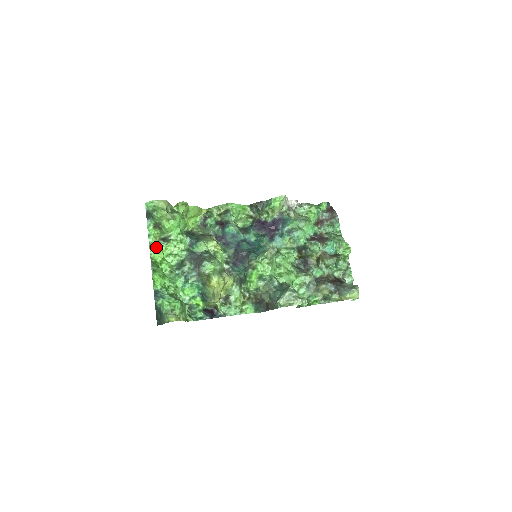
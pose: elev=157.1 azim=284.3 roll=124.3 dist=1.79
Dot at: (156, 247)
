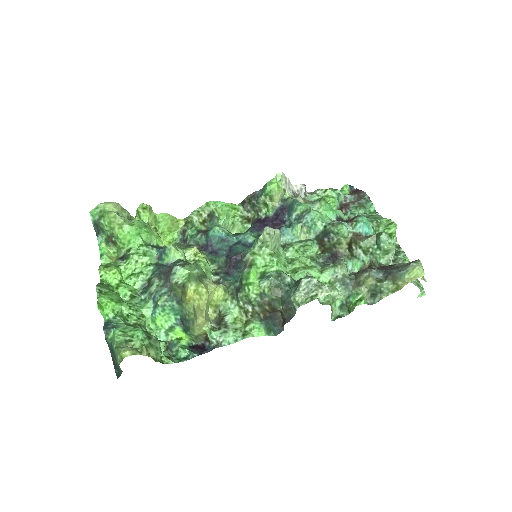
Dot at: (109, 266)
